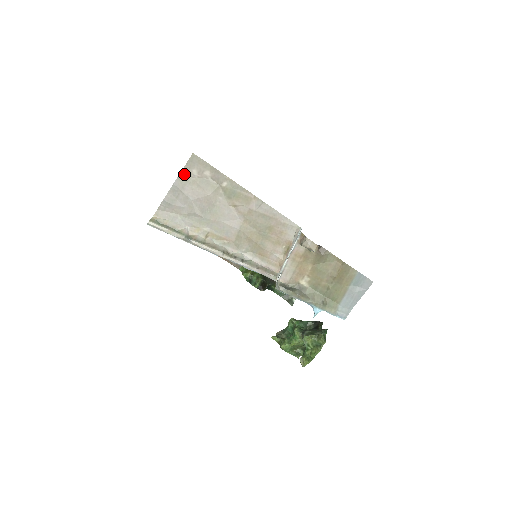
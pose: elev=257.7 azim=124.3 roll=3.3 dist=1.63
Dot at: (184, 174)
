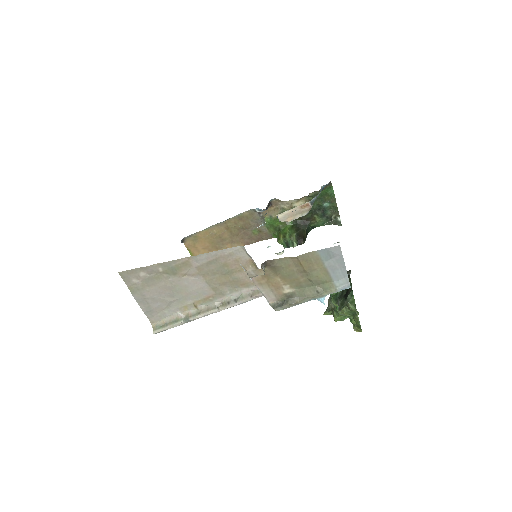
Dot at: (132, 288)
